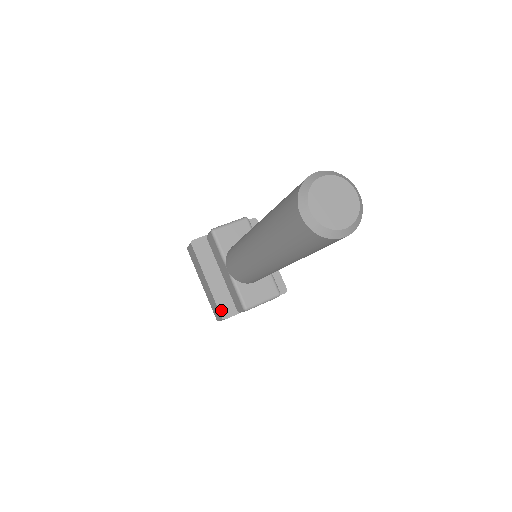
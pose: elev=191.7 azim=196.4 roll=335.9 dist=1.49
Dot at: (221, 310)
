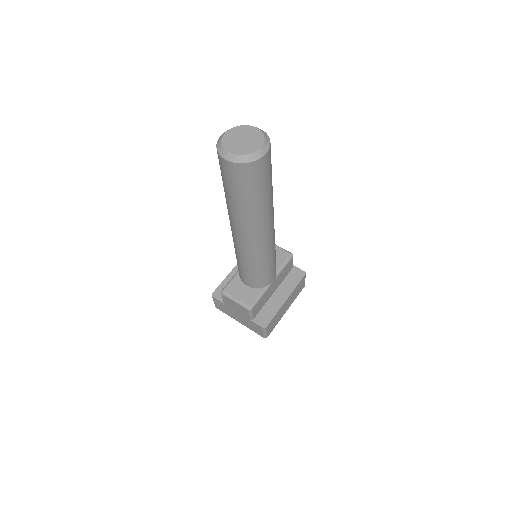
Dot at: (218, 290)
